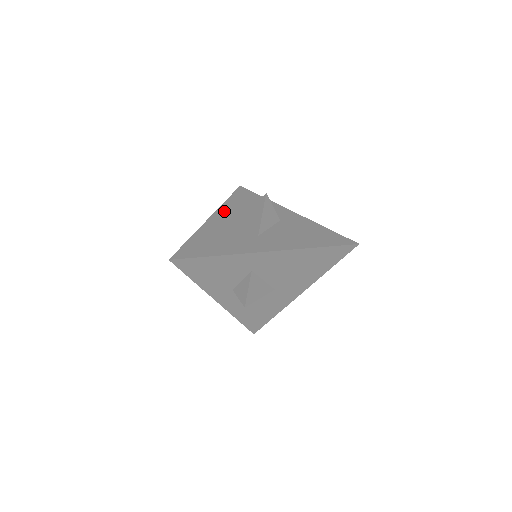
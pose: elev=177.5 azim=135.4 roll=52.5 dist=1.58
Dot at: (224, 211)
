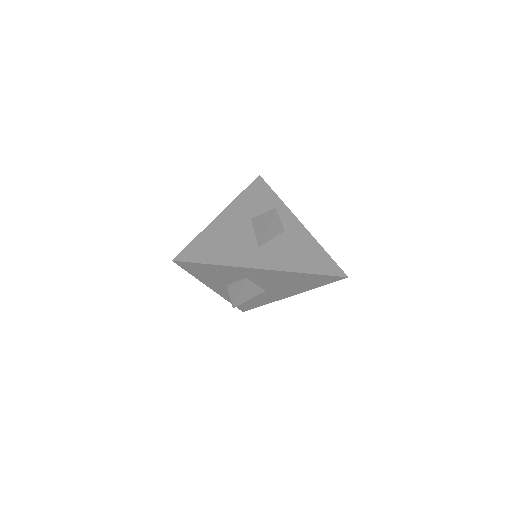
Dot at: (236, 208)
